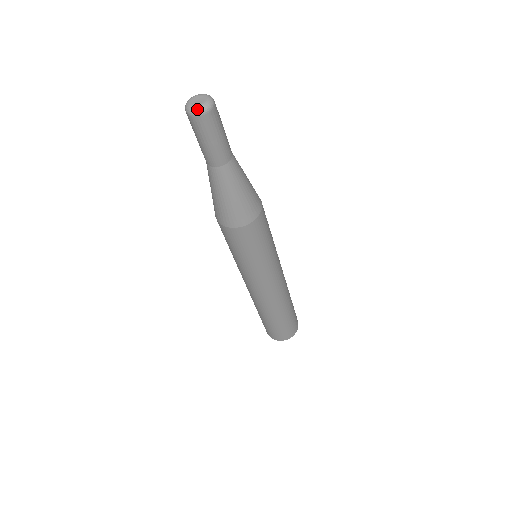
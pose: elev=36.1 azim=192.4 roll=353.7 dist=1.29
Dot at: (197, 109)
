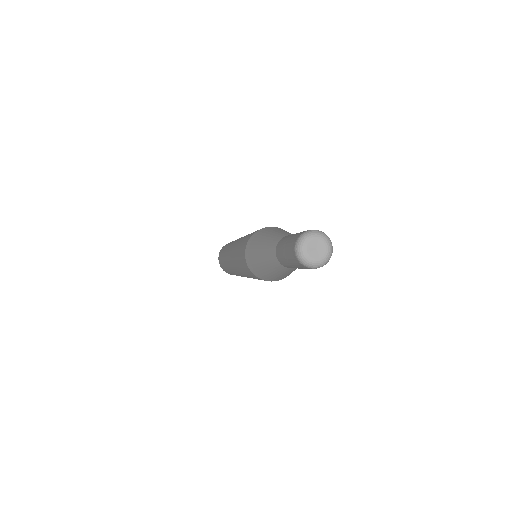
Dot at: (327, 260)
